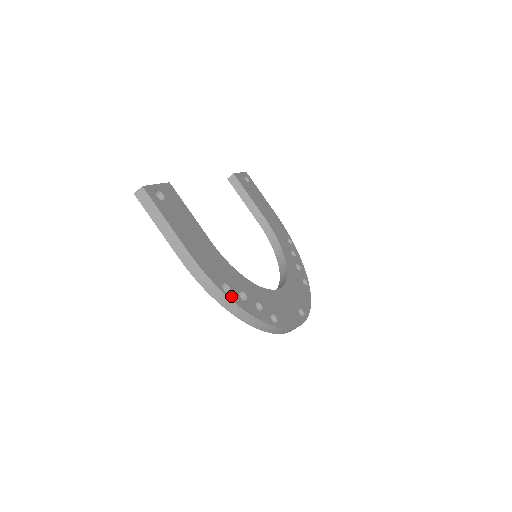
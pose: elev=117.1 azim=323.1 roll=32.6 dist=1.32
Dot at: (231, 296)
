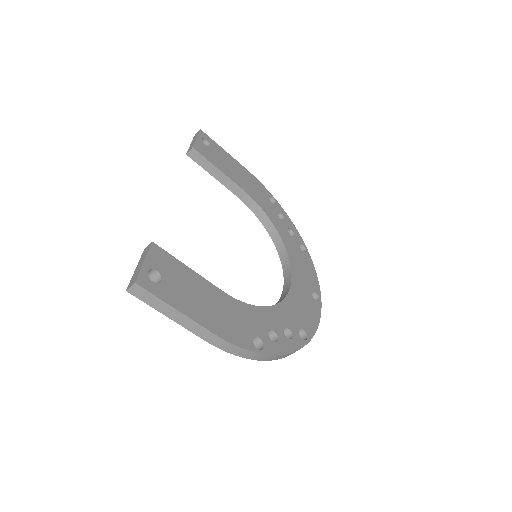
Dot at: (266, 349)
